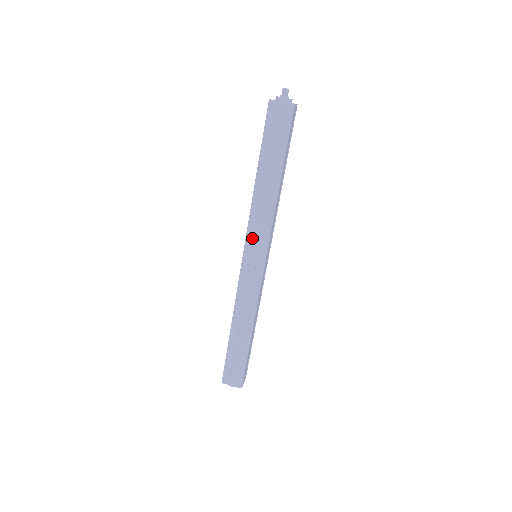
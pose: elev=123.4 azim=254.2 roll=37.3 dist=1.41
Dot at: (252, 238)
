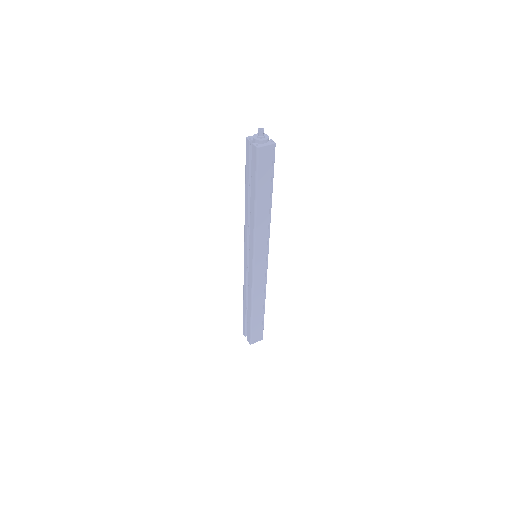
Dot at: (246, 242)
